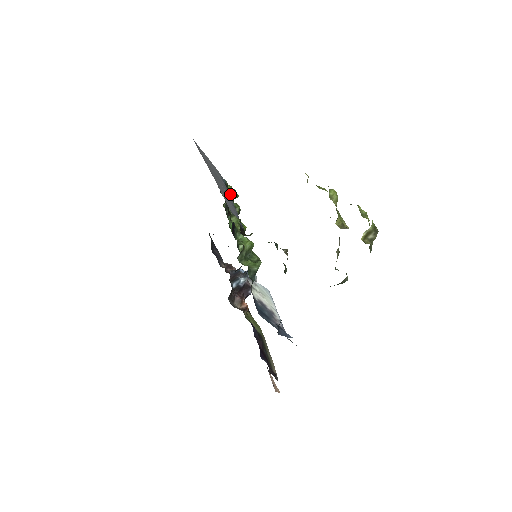
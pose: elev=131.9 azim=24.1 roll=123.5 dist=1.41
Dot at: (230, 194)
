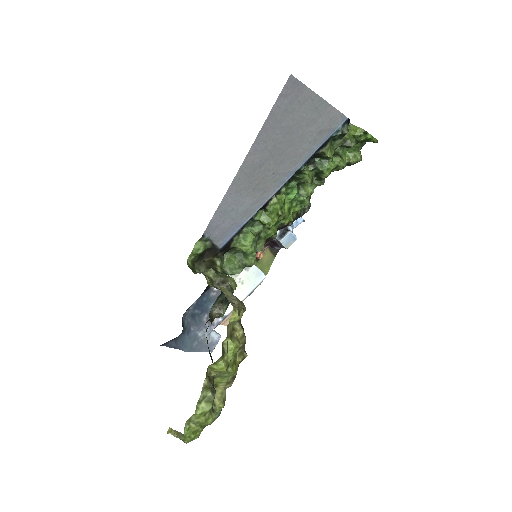
Dot at: (325, 155)
